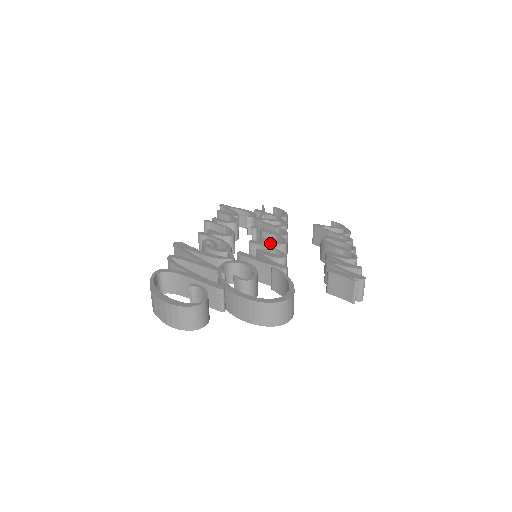
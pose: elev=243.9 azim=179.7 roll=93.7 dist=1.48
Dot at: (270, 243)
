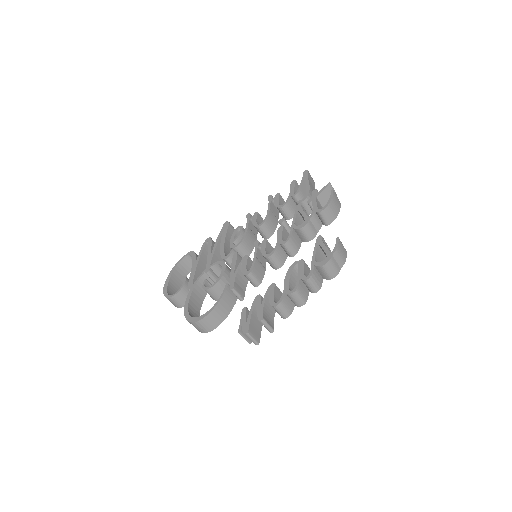
Dot at: (261, 251)
